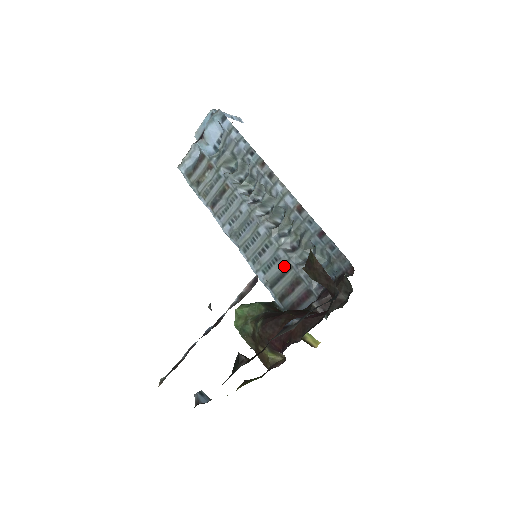
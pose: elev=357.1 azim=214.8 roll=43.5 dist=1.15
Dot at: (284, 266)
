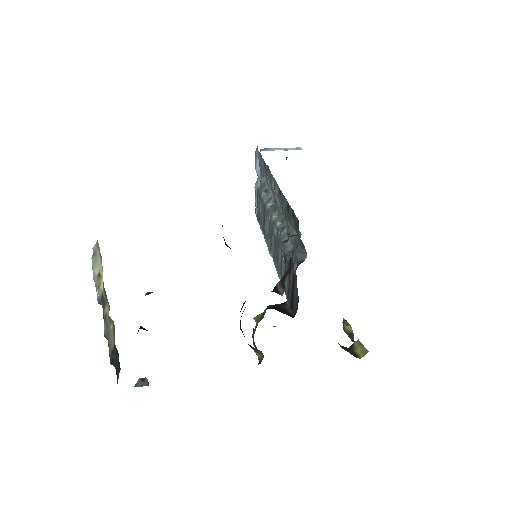
Dot at: (284, 259)
